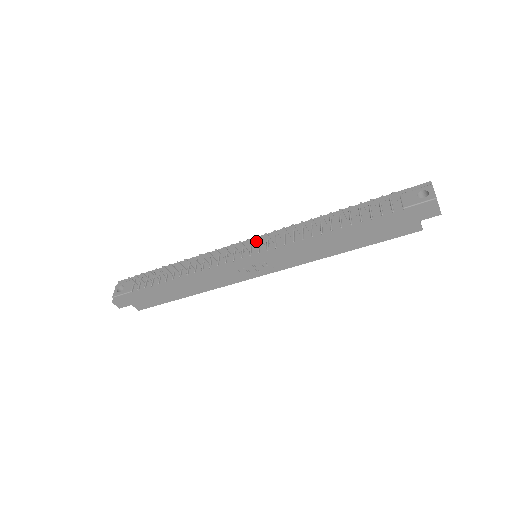
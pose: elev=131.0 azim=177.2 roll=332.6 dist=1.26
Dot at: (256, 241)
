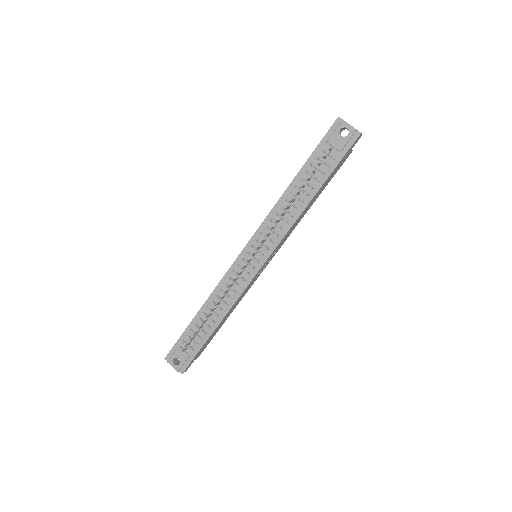
Dot at: (250, 248)
